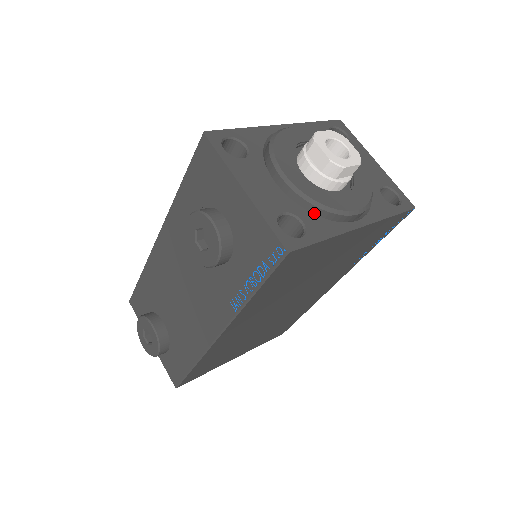
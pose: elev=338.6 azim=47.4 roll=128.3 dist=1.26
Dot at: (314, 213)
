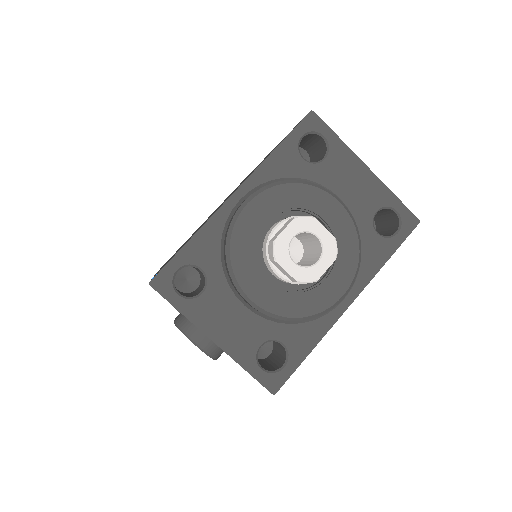
Dot at: occluded
